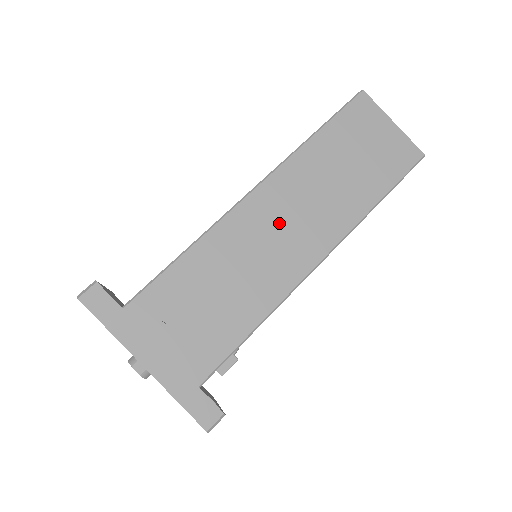
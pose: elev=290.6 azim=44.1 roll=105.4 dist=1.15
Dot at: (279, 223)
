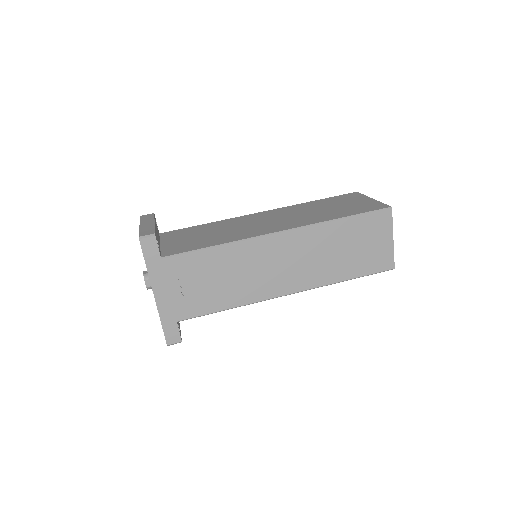
Dot at: (281, 260)
